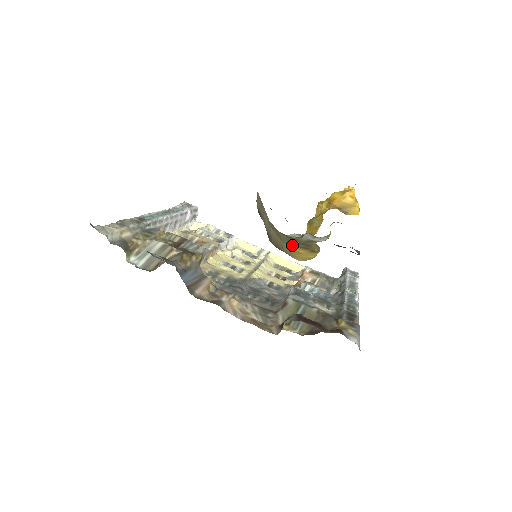
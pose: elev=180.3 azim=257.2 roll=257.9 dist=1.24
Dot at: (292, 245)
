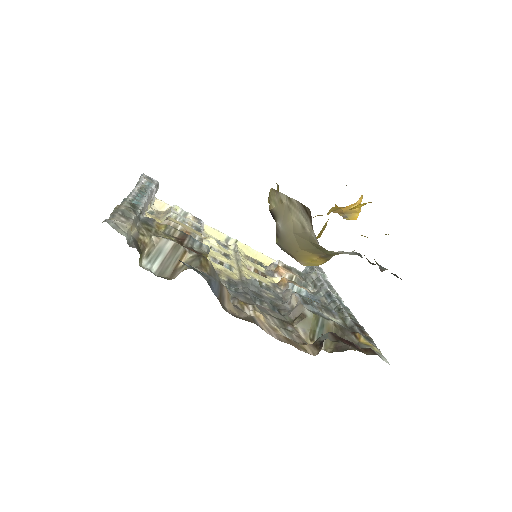
Dot at: (311, 253)
